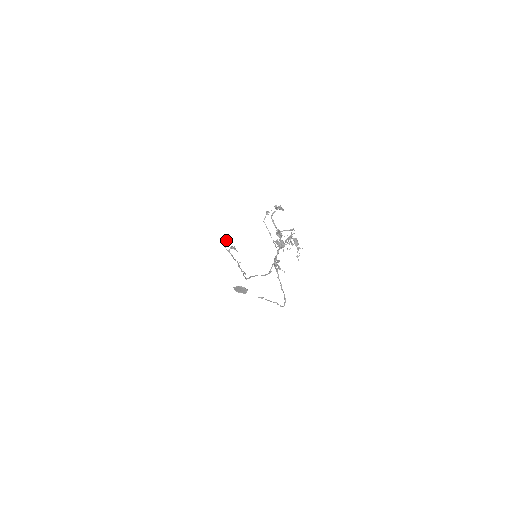
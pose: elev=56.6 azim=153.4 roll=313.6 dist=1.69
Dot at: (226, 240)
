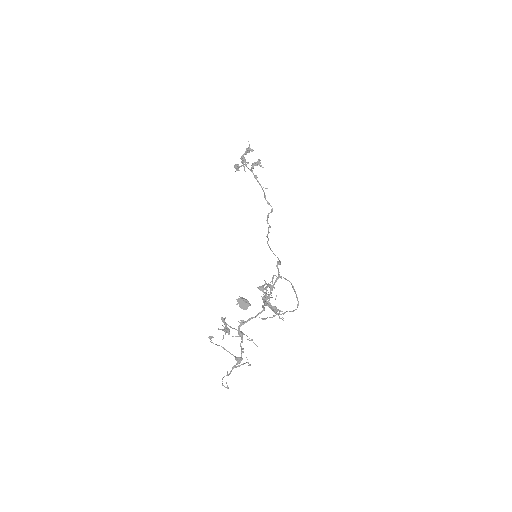
Dot at: (247, 149)
